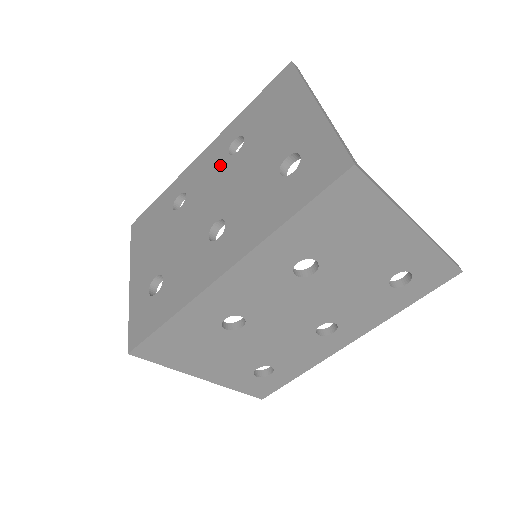
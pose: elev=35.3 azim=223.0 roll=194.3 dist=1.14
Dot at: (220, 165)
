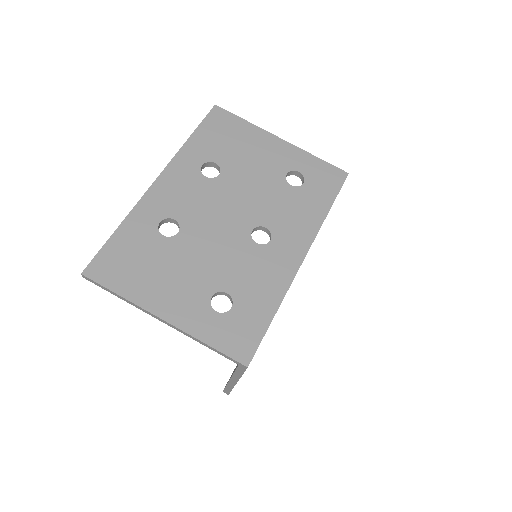
Dot at: (205, 187)
